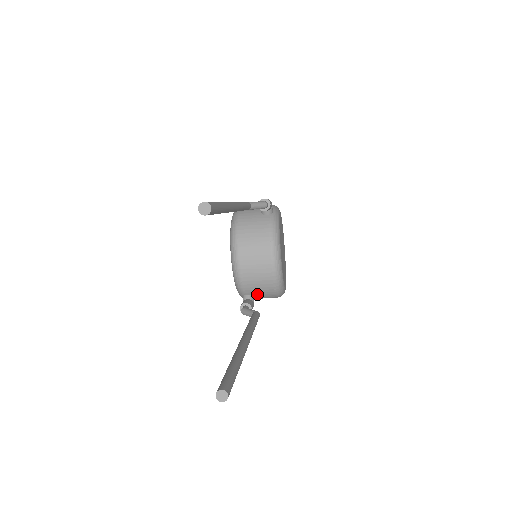
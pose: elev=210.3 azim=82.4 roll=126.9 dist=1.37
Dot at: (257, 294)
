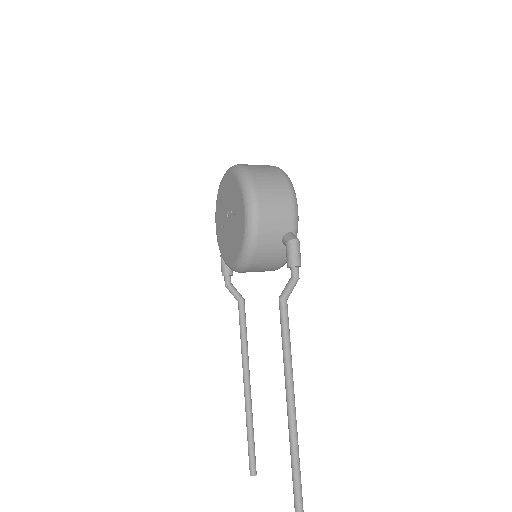
Dot at: occluded
